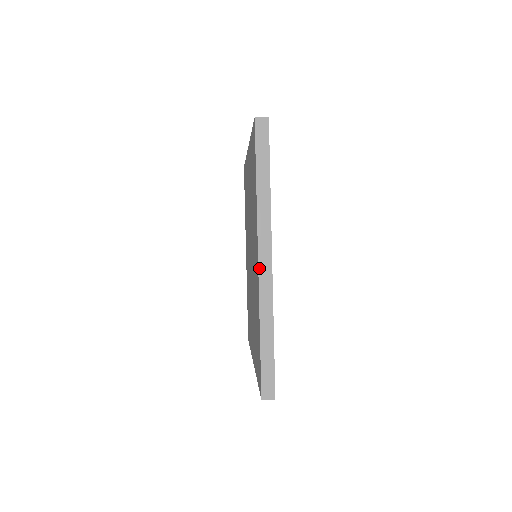
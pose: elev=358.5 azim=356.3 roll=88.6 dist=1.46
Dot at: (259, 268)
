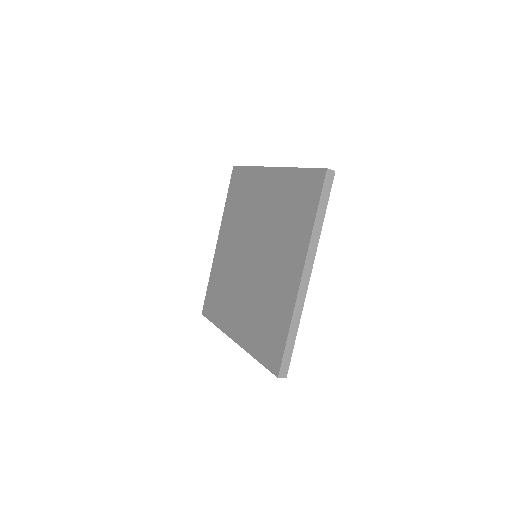
Dot at: (301, 282)
